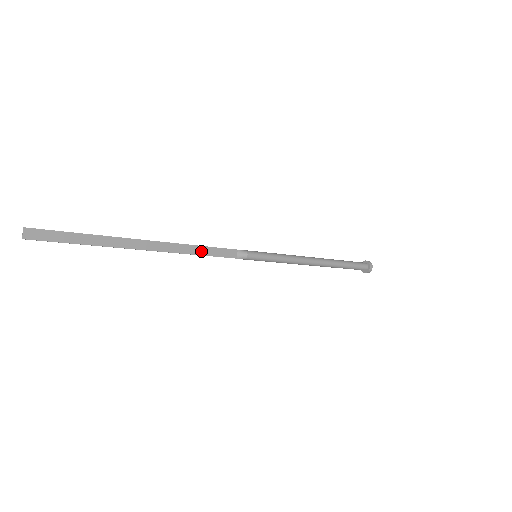
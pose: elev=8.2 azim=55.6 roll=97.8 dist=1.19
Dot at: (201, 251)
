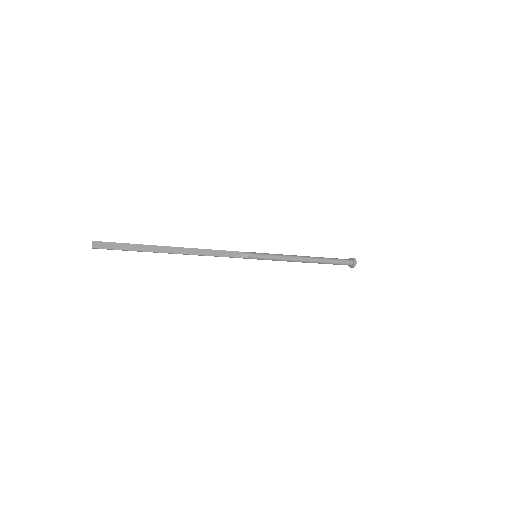
Dot at: (213, 253)
